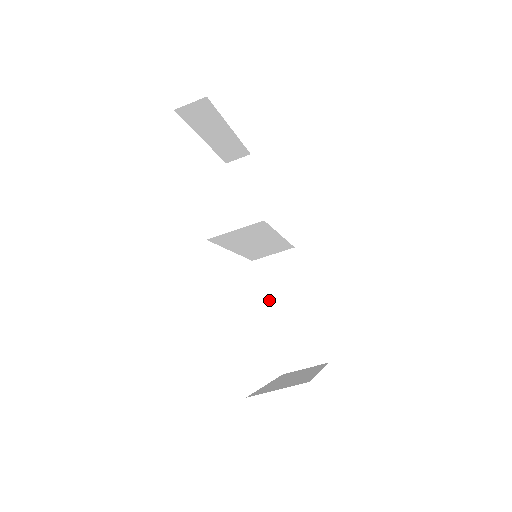
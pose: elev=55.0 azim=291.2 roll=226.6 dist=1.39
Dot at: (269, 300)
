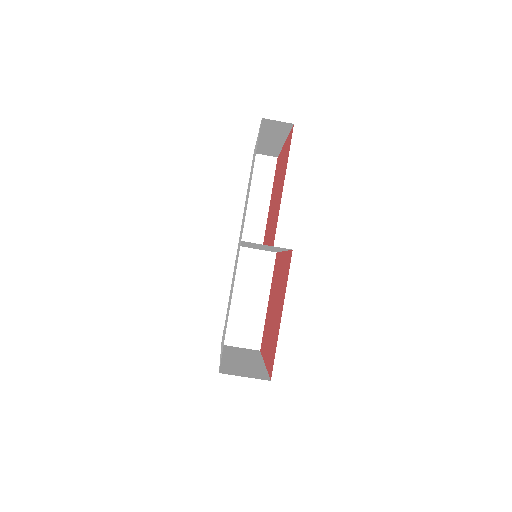
Dot at: (237, 283)
